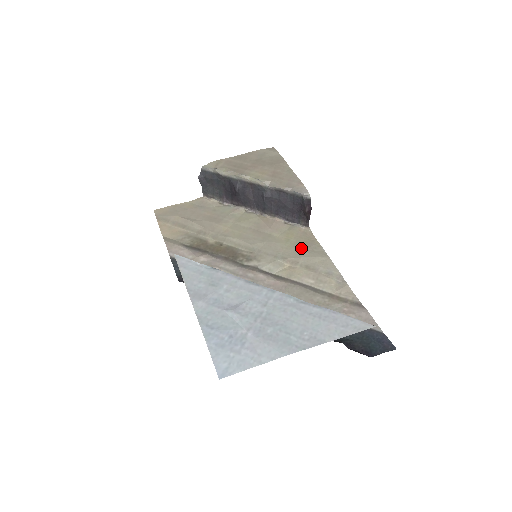
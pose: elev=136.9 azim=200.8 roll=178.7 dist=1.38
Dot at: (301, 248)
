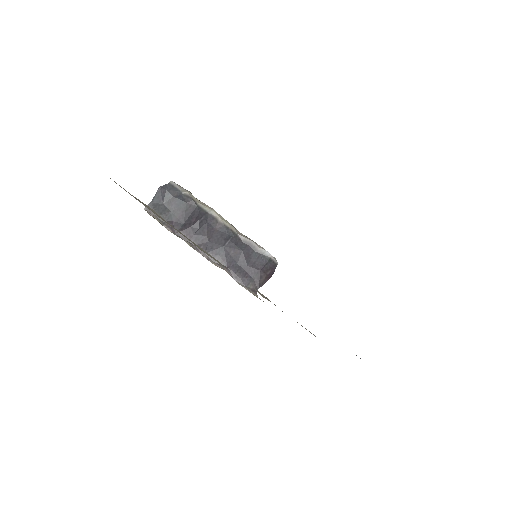
Dot at: occluded
